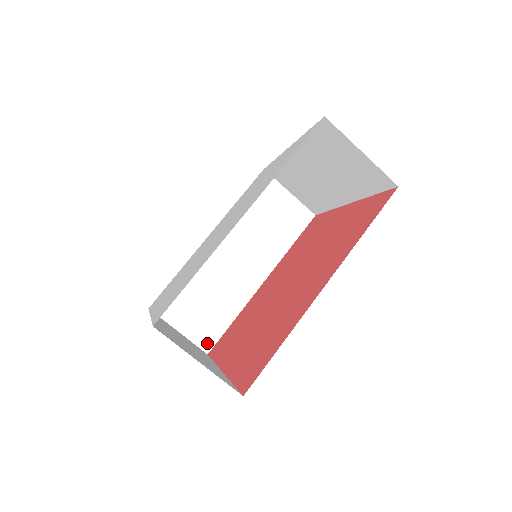
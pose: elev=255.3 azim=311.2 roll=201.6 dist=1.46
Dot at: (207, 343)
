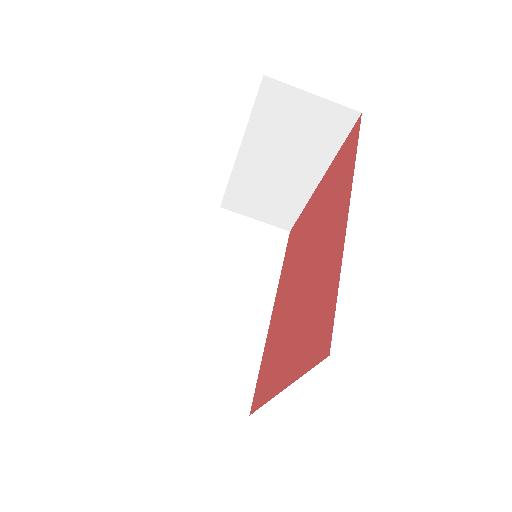
Dot at: (242, 402)
